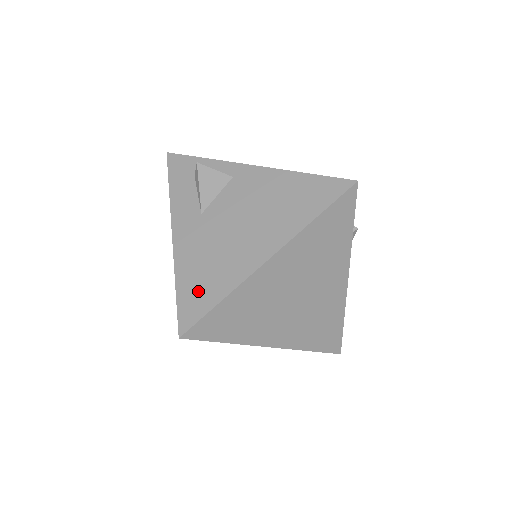
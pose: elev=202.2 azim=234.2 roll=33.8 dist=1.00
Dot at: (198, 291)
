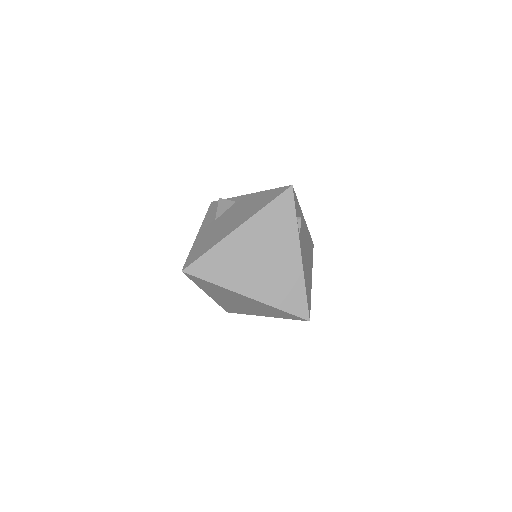
Dot at: (199, 251)
